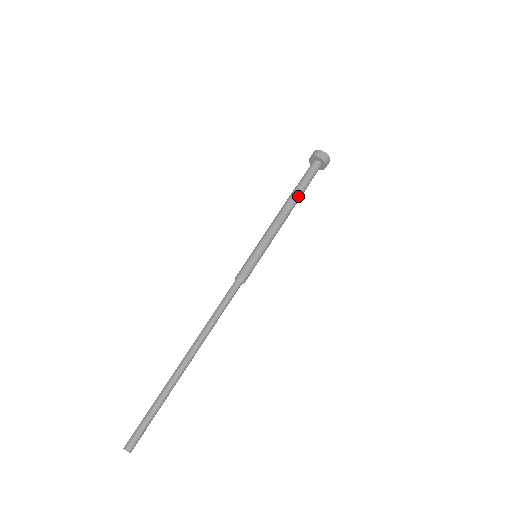
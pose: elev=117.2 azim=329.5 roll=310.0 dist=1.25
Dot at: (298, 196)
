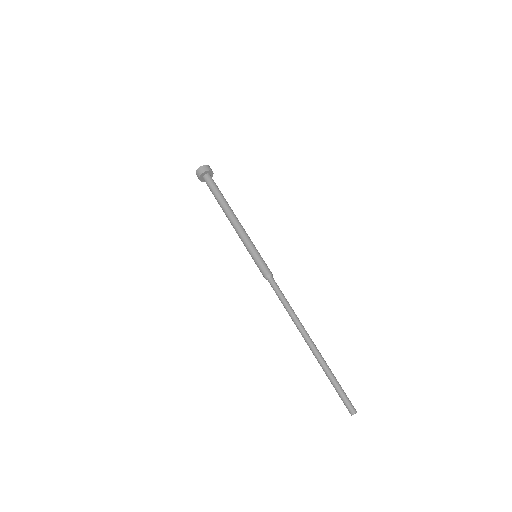
Dot at: (224, 204)
